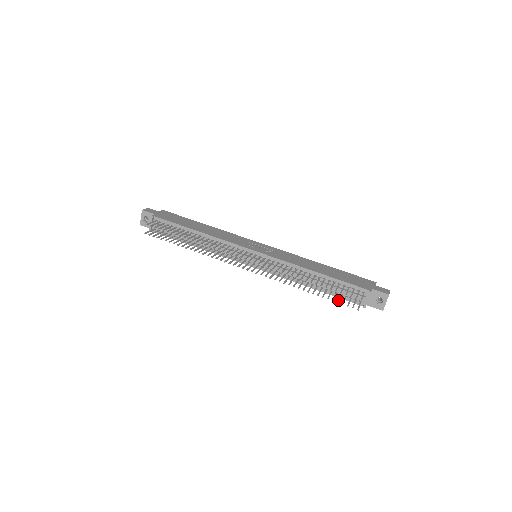
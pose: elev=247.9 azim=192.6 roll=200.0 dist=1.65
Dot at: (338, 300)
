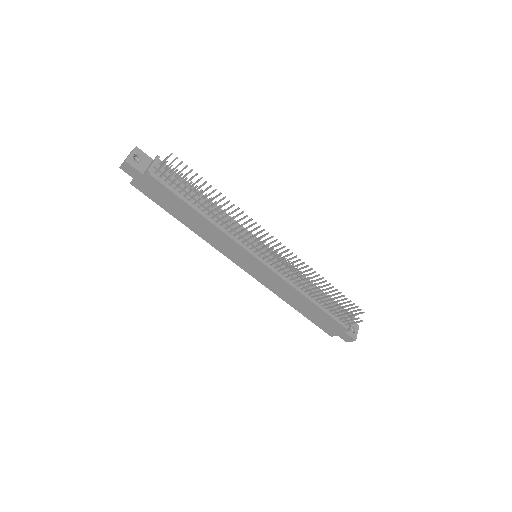
Dot at: occluded
